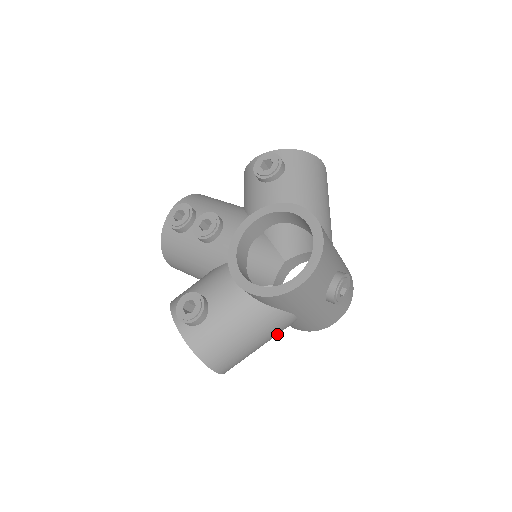
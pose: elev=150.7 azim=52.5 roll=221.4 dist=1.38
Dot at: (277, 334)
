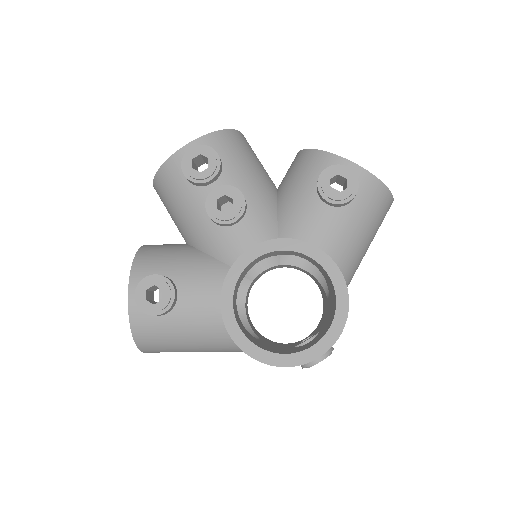
Dot at: occluded
